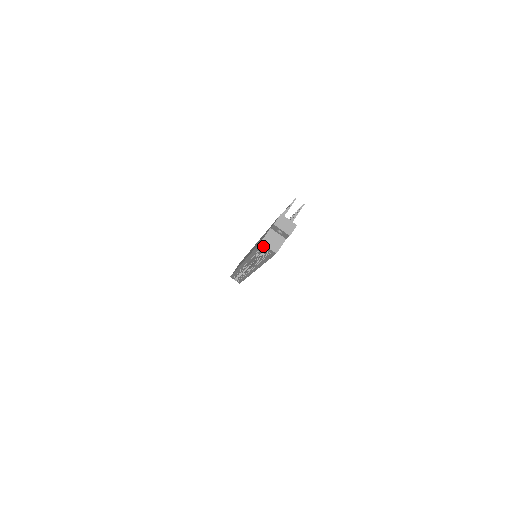
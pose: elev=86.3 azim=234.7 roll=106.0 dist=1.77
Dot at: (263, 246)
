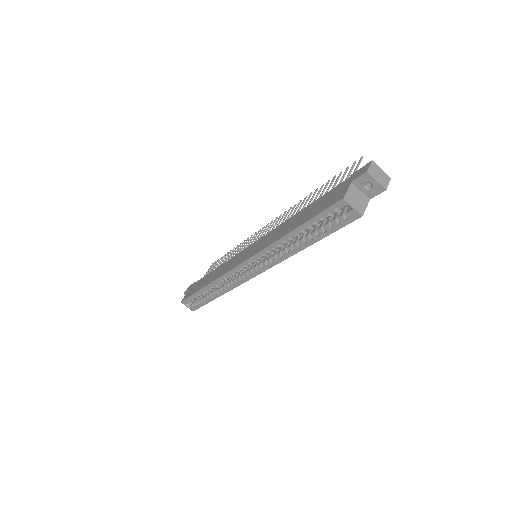
Dot at: (342, 206)
